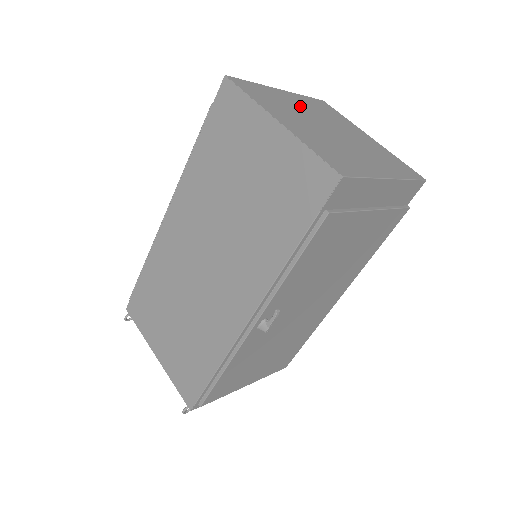
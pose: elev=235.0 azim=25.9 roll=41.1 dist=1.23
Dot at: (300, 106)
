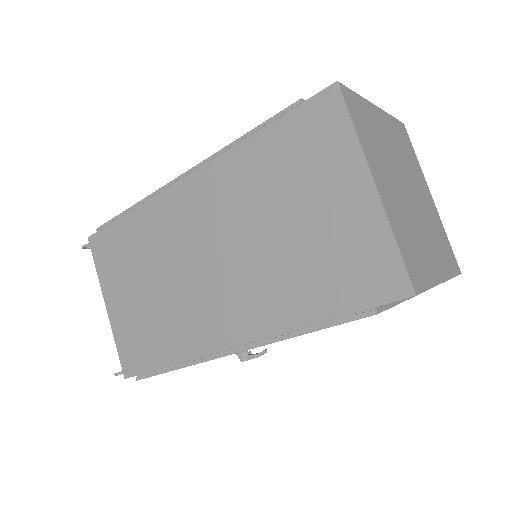
Dot at: (389, 142)
